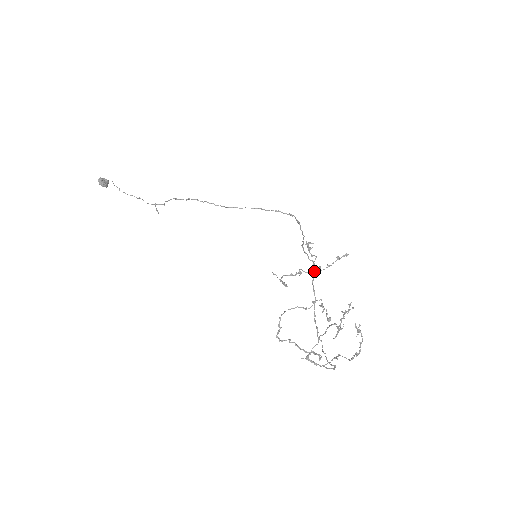
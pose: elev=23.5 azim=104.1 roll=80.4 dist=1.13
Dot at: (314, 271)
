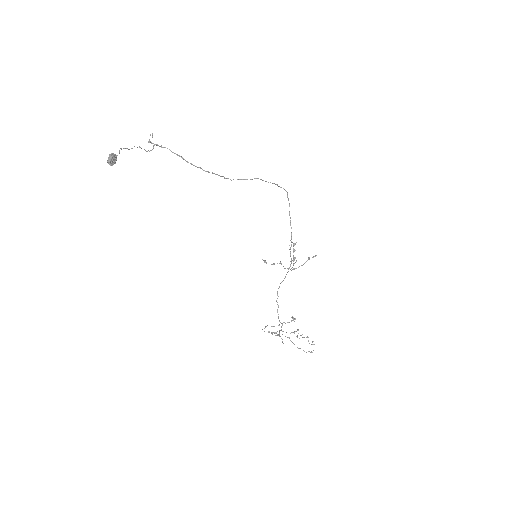
Dot at: occluded
